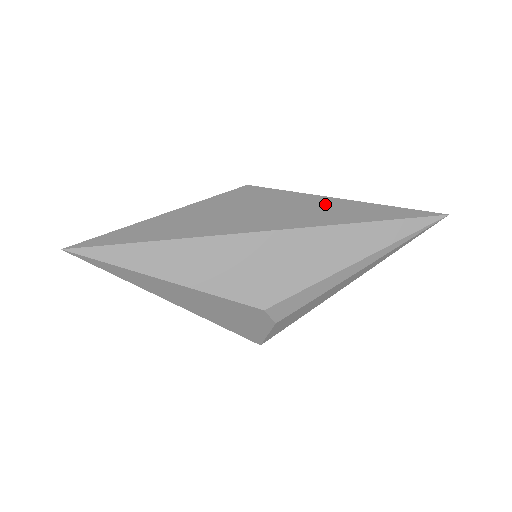
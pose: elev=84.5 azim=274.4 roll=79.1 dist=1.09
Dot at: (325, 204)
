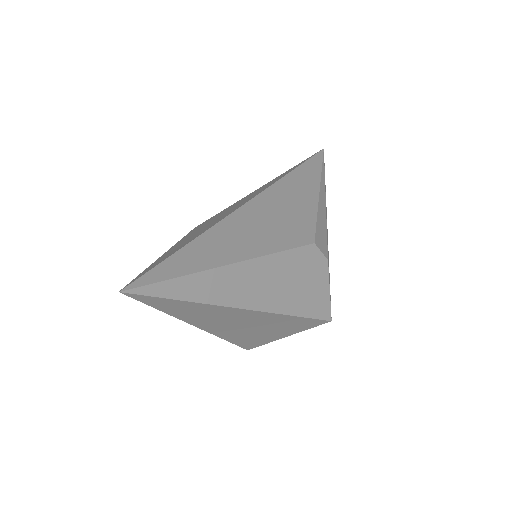
Dot at: (260, 188)
